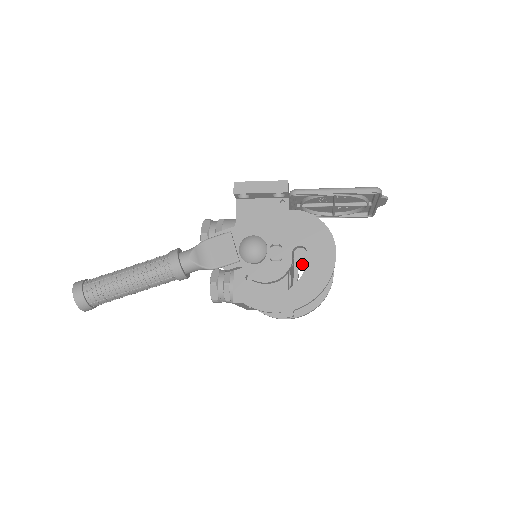
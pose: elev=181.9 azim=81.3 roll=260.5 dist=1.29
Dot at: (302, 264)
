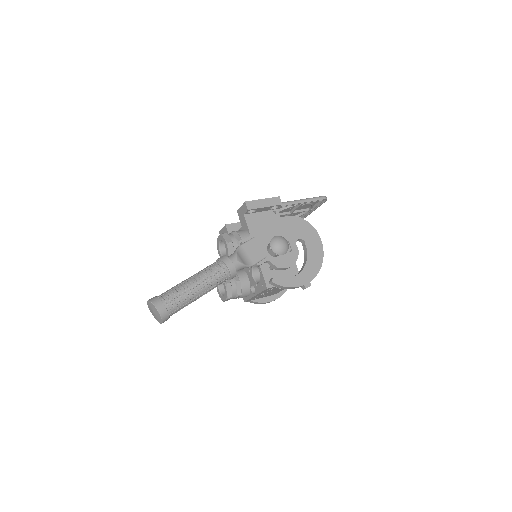
Dot at: occluded
